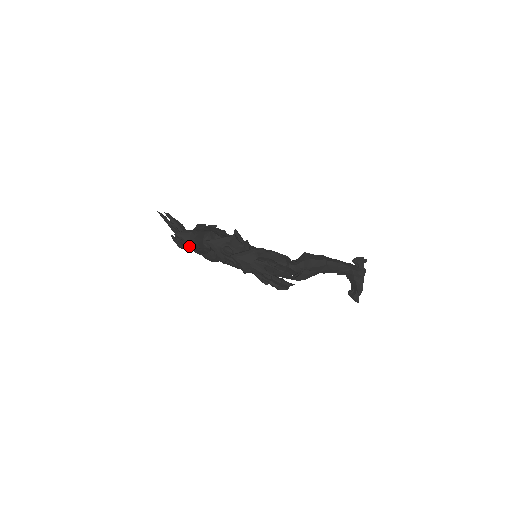
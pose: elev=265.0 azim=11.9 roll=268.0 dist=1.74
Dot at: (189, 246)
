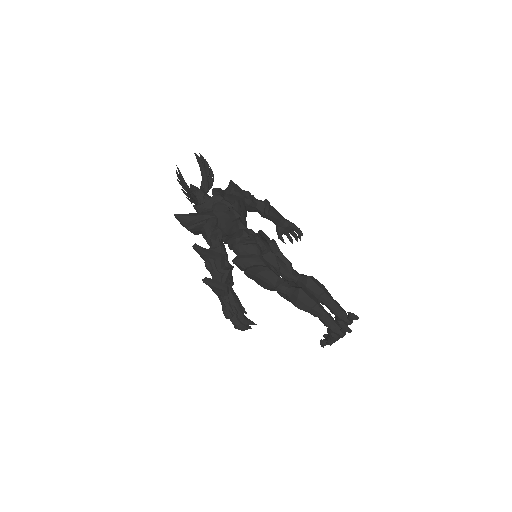
Dot at: (197, 212)
